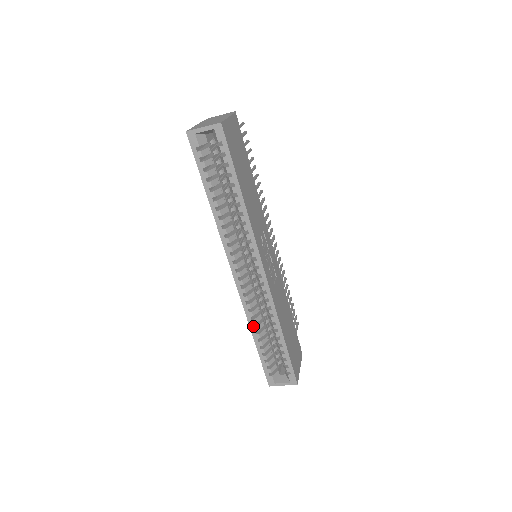
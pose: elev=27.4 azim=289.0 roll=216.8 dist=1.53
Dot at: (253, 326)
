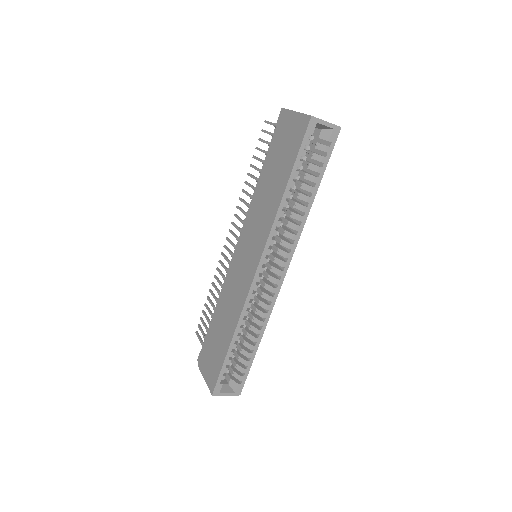
Dot at: (240, 327)
